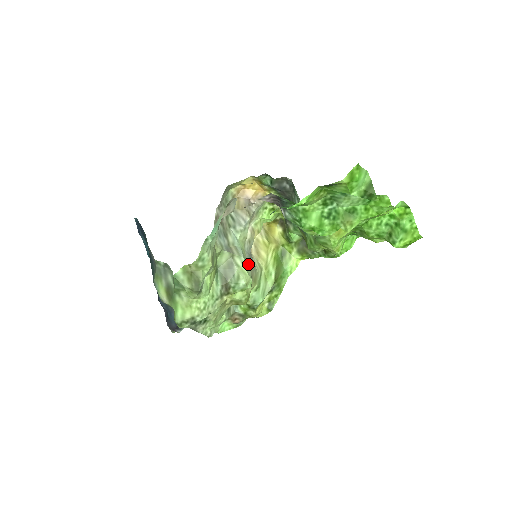
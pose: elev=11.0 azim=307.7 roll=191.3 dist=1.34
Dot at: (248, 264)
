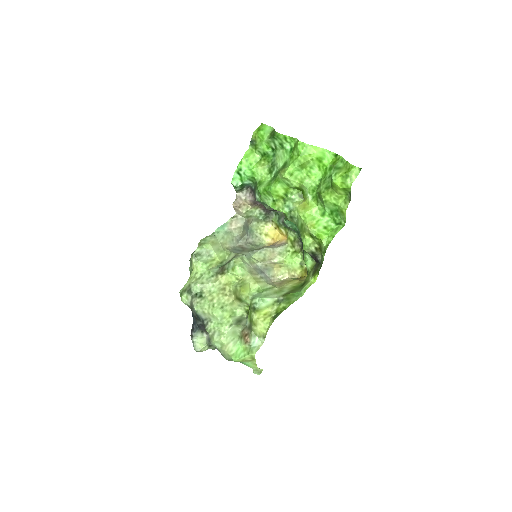
Dot at: (251, 265)
